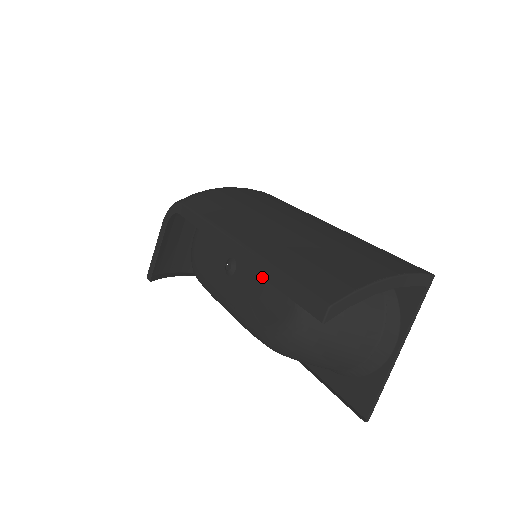
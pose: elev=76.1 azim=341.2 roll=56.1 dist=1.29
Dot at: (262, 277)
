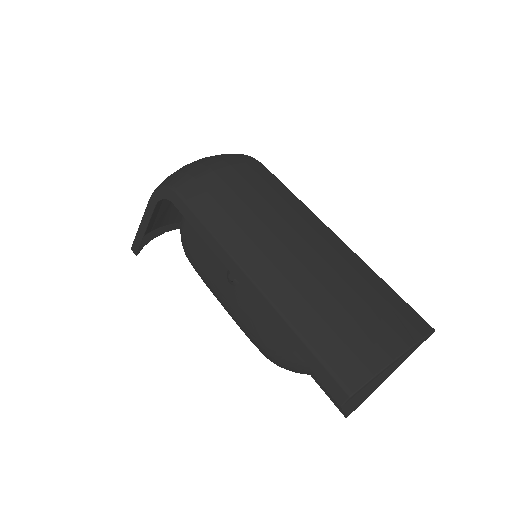
Dot at: occluded
